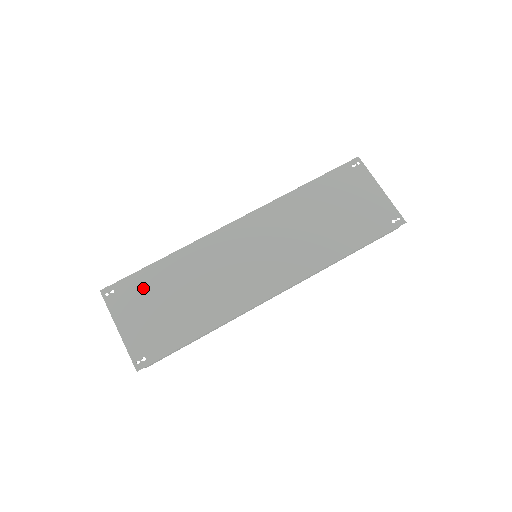
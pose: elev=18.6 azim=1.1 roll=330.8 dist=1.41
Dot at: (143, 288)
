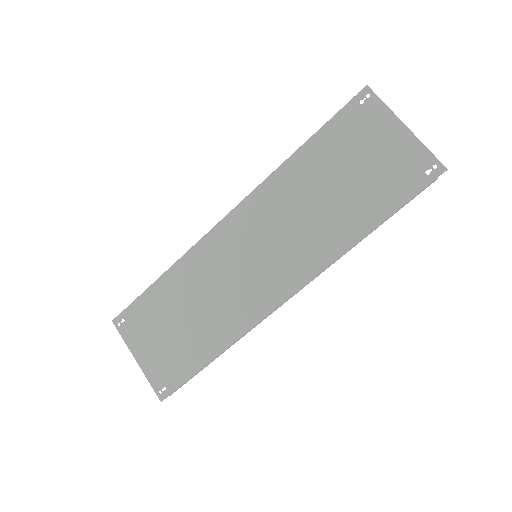
Dot at: (149, 313)
